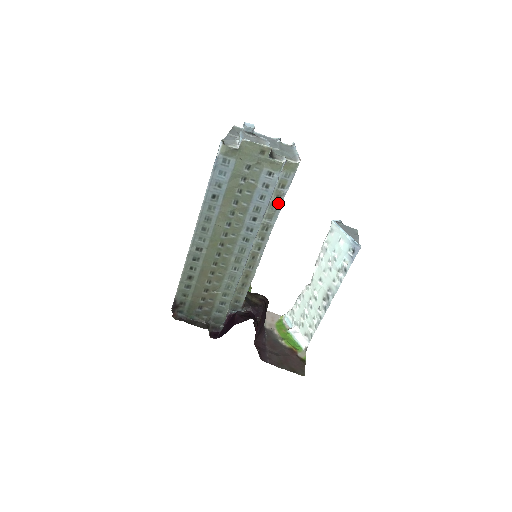
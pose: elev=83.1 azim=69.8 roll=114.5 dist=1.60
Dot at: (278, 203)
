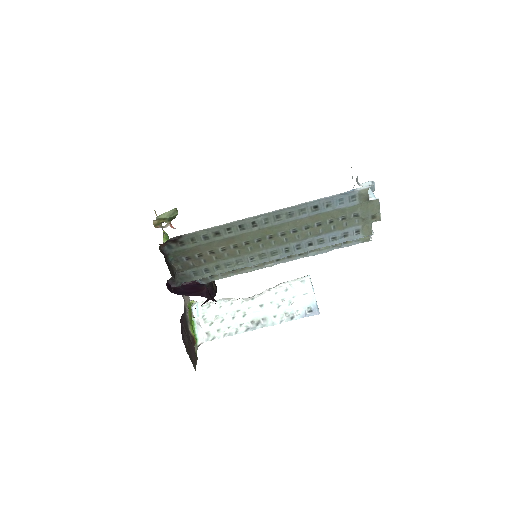
Dot at: (329, 248)
